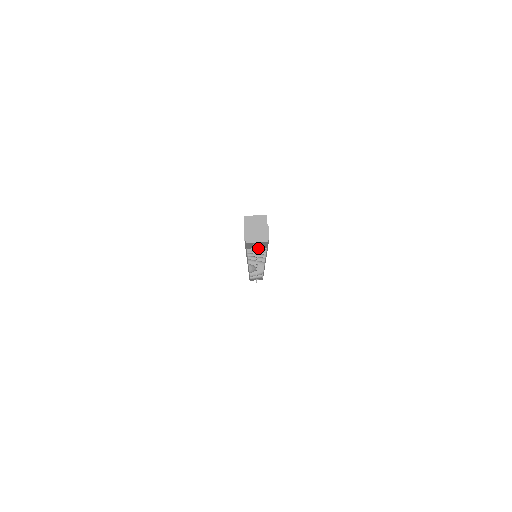
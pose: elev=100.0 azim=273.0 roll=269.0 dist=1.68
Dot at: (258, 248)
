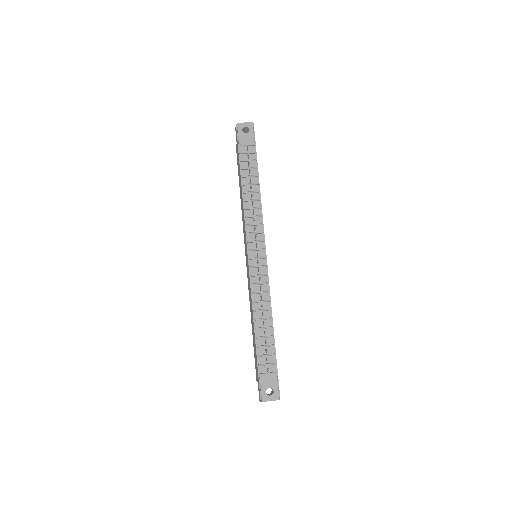
Dot at: (249, 152)
